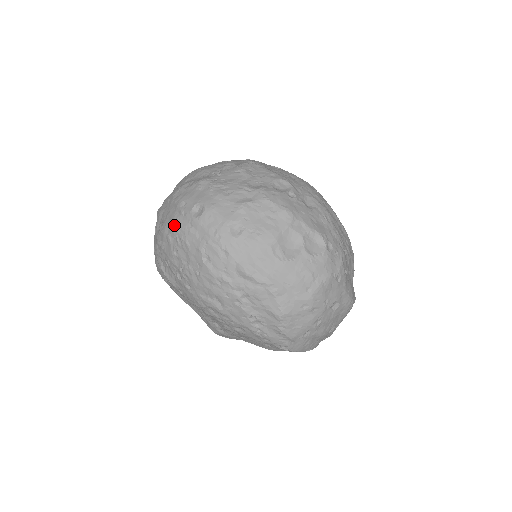
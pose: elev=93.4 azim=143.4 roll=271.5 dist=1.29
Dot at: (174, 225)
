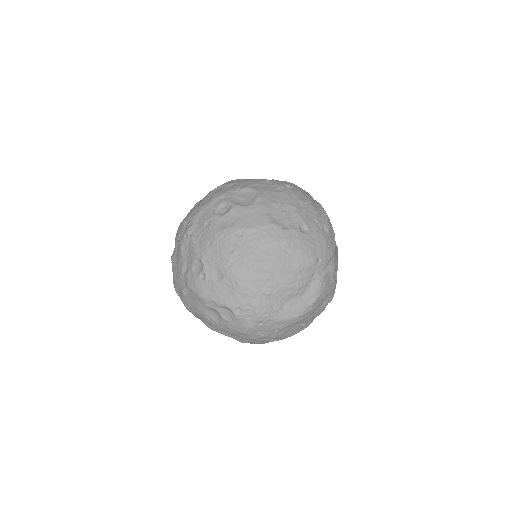
Dot at: occluded
